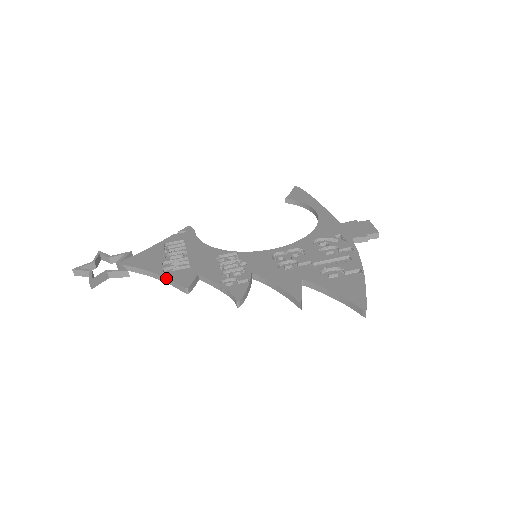
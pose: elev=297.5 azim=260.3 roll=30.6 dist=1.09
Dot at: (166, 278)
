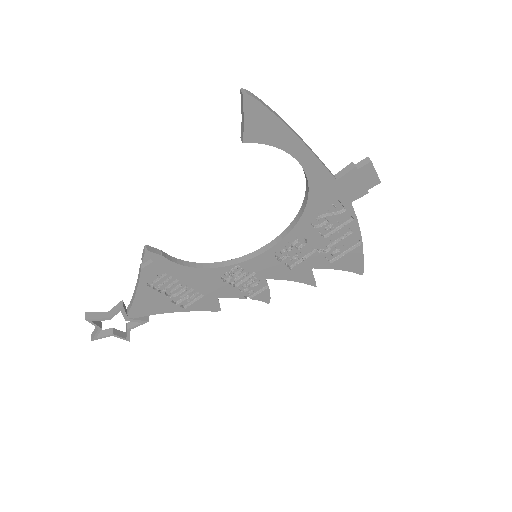
Dot at: occluded
